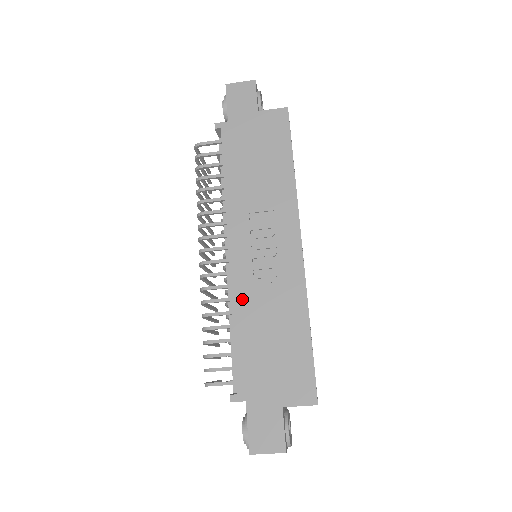
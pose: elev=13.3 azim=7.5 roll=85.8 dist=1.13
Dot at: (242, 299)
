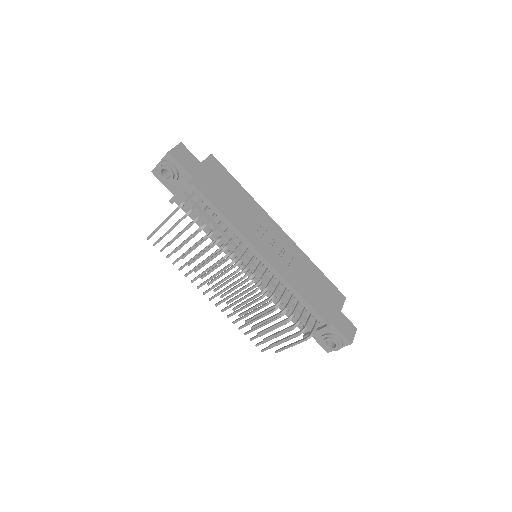
Dot at: (289, 276)
